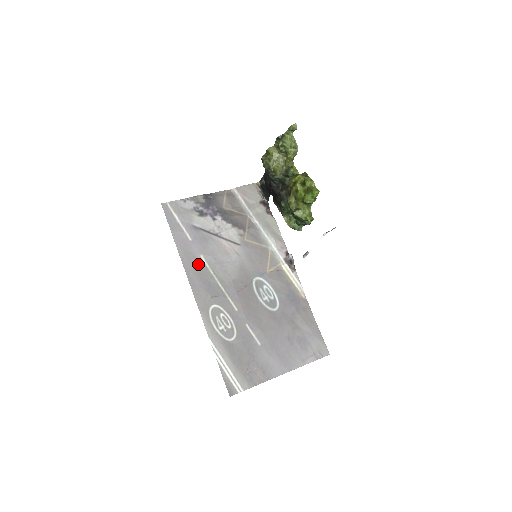
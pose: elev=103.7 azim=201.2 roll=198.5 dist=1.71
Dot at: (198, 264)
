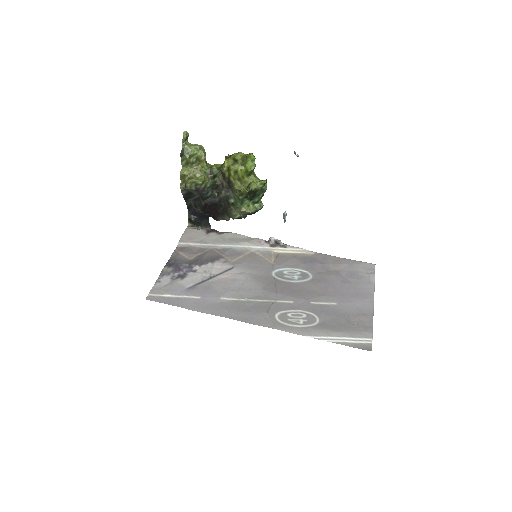
Dot at: (227, 305)
